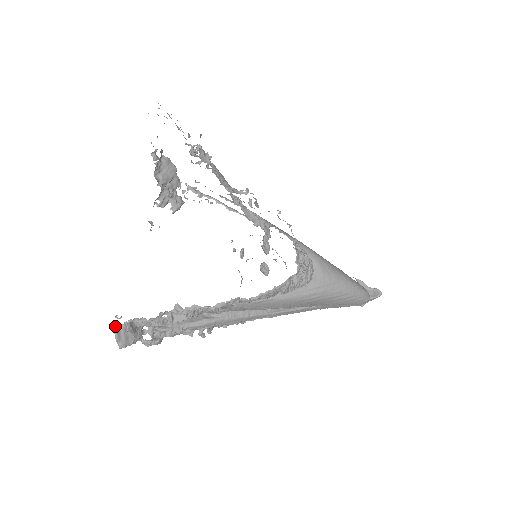
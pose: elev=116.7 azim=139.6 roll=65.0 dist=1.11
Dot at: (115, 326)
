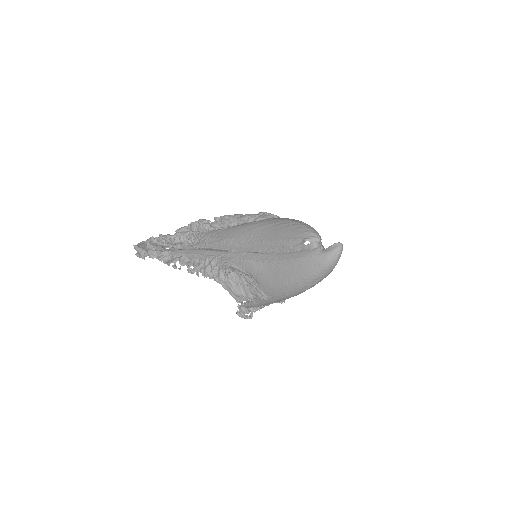
Dot at: (145, 241)
